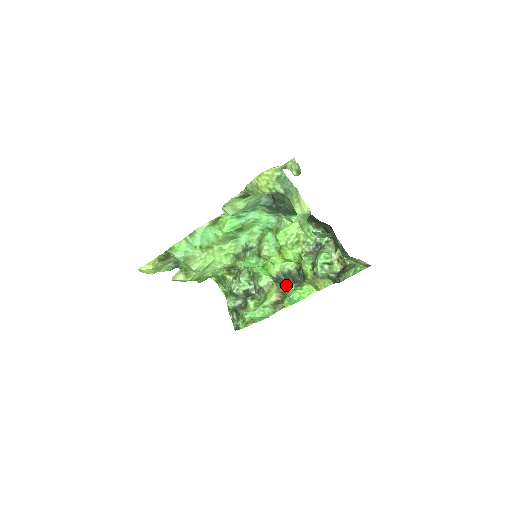
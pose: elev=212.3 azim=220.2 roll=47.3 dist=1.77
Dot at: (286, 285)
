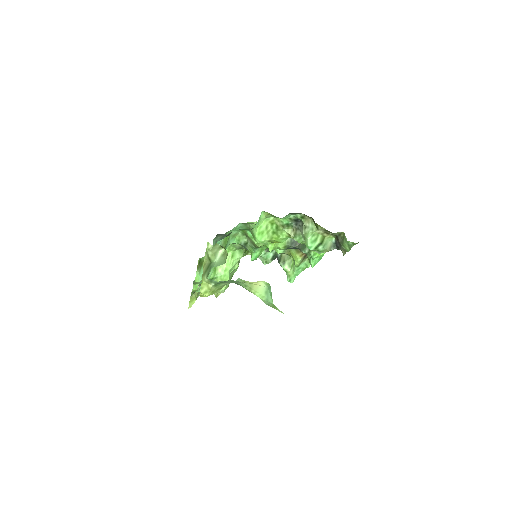
Dot at: (300, 250)
